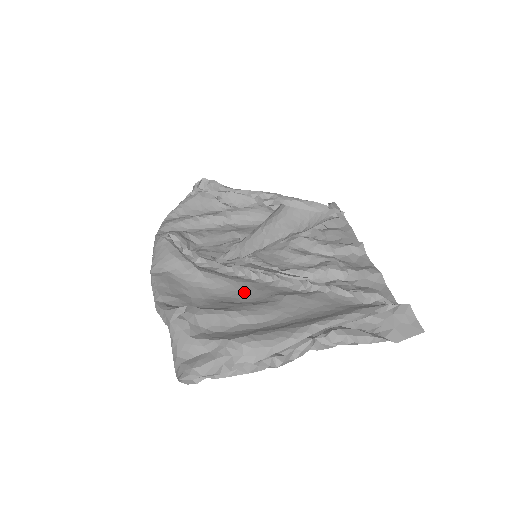
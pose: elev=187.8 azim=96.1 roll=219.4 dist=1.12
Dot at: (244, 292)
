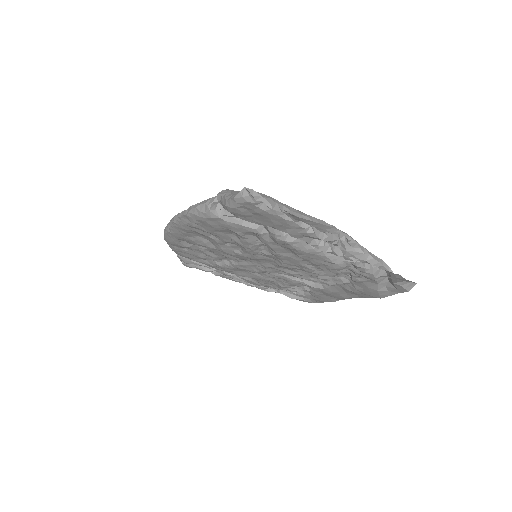
Dot at: occluded
